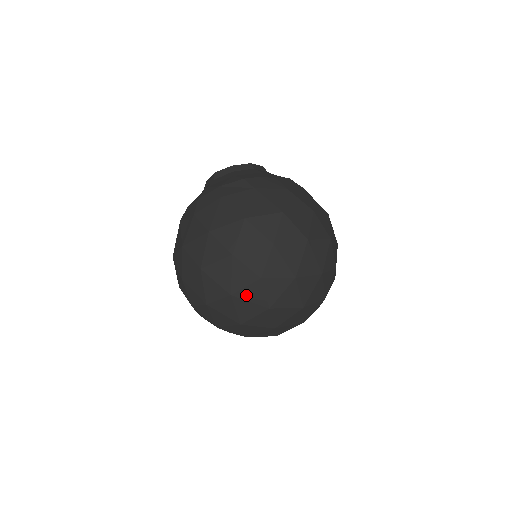
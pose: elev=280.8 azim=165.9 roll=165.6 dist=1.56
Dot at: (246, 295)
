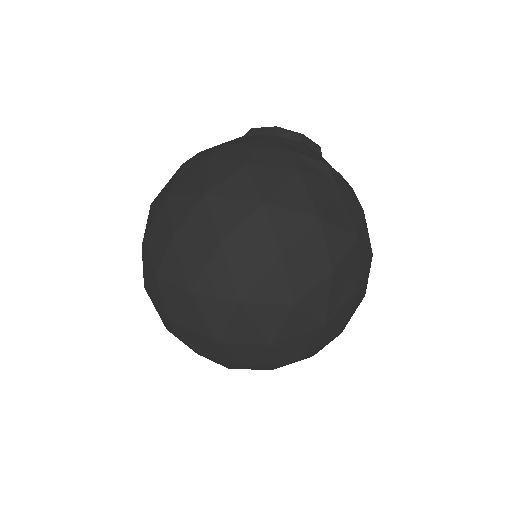
Dot at: (258, 314)
